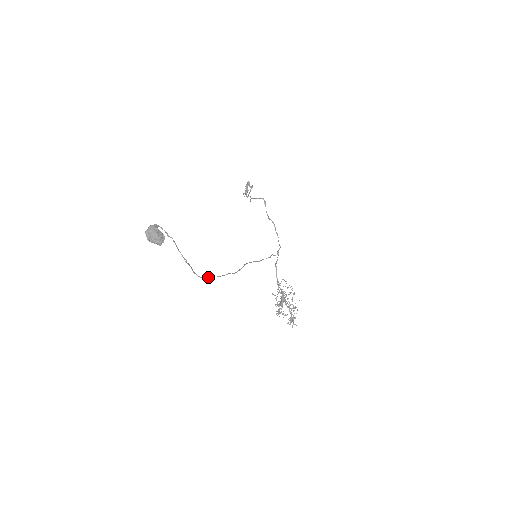
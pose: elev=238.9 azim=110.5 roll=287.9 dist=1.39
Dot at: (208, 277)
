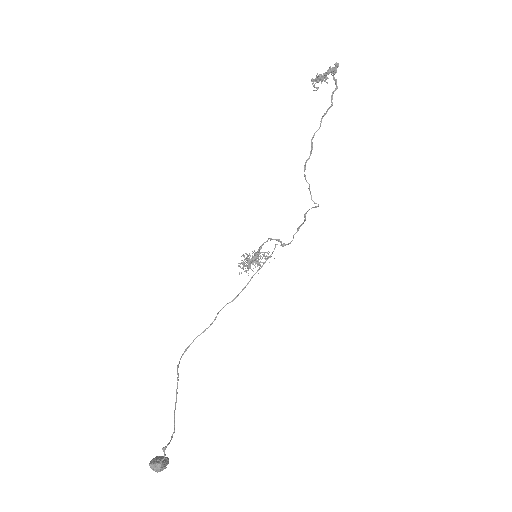
Dot at: occluded
